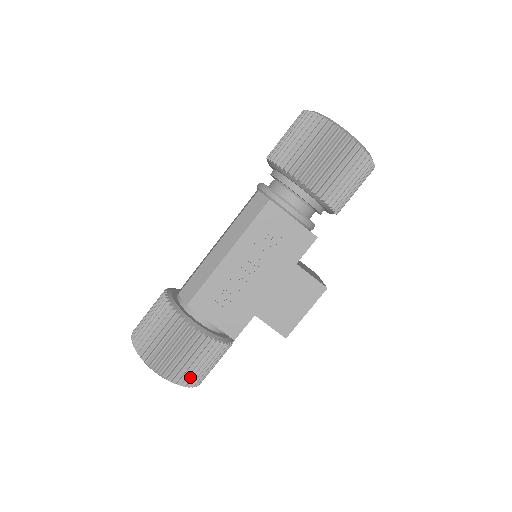
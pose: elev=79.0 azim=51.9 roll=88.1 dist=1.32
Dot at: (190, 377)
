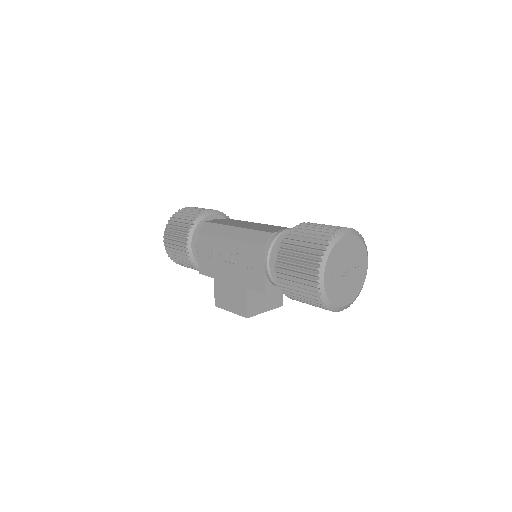
Dot at: (175, 259)
